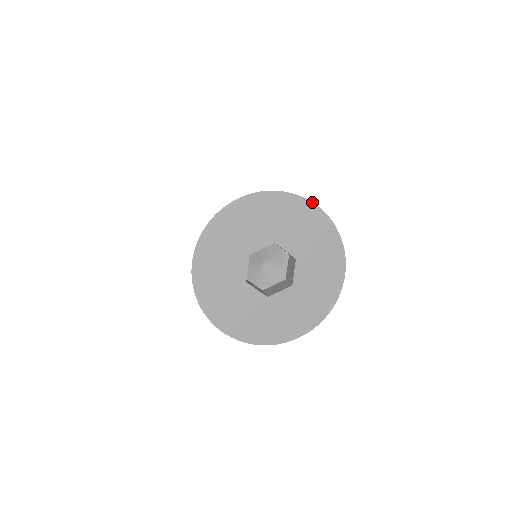
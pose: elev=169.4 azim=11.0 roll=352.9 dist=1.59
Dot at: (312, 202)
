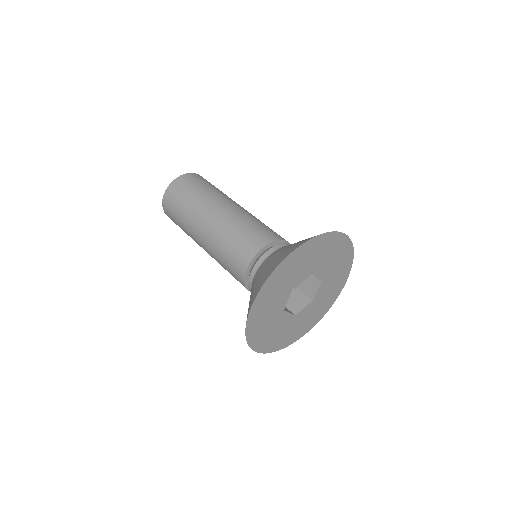
Dot at: (294, 251)
